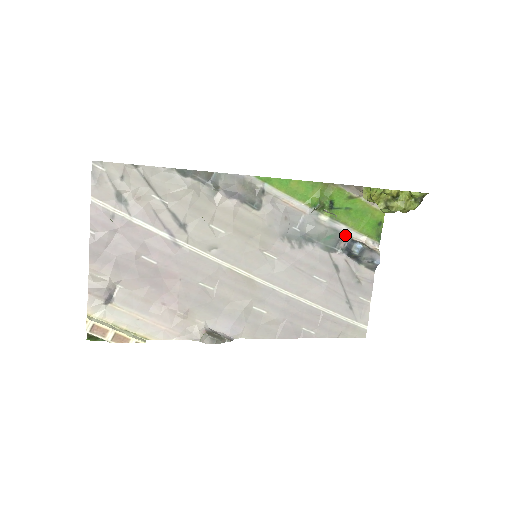
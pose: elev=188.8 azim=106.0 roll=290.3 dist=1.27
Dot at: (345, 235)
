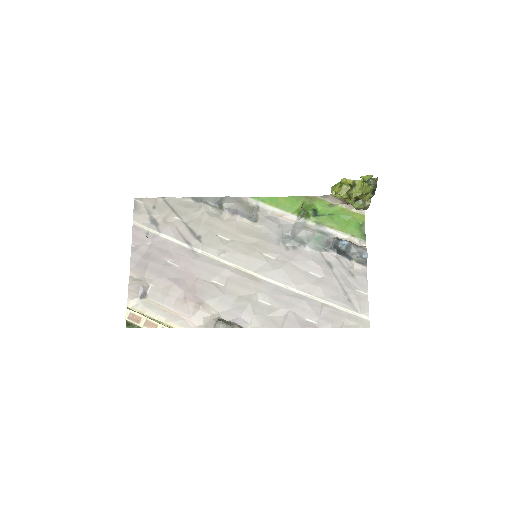
Dot at: (332, 236)
